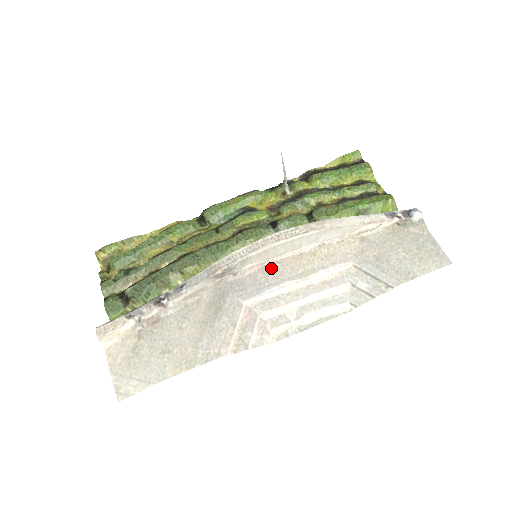
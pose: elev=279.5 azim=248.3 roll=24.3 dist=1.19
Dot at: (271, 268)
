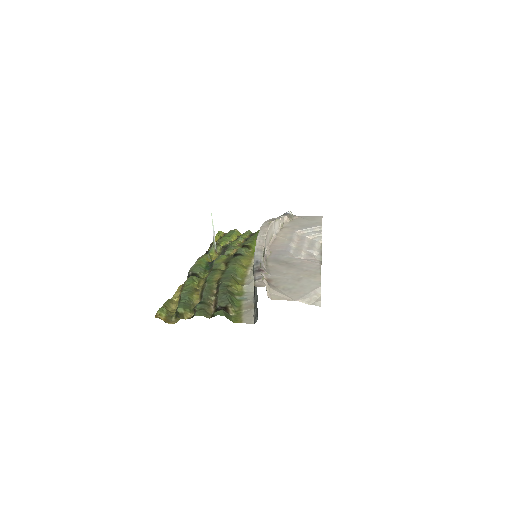
Dot at: (274, 246)
